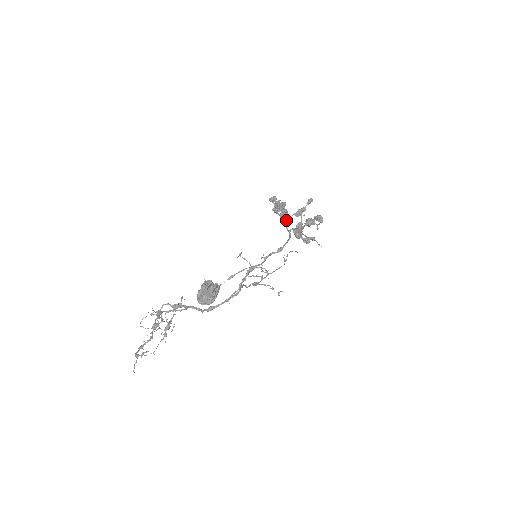
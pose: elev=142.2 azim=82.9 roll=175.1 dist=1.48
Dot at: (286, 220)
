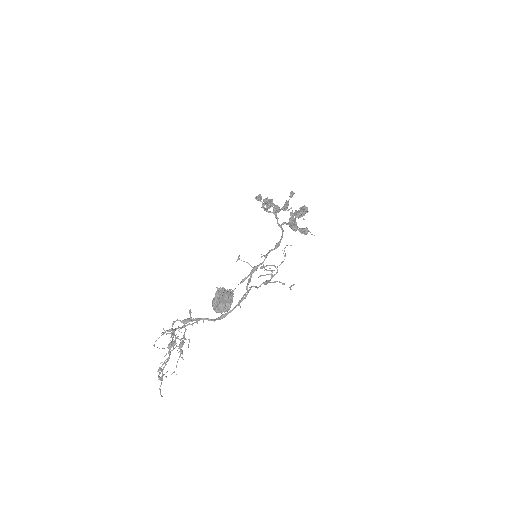
Dot at: (276, 216)
